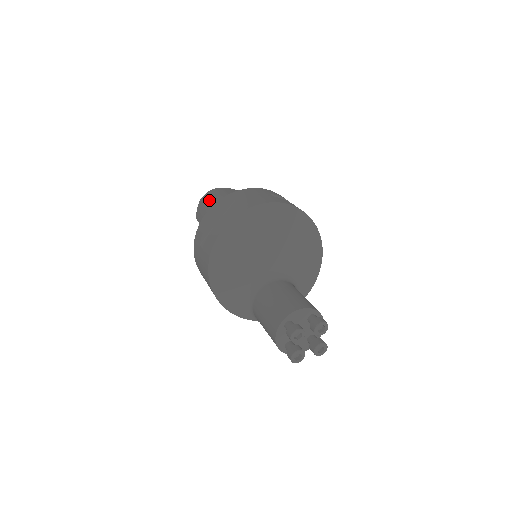
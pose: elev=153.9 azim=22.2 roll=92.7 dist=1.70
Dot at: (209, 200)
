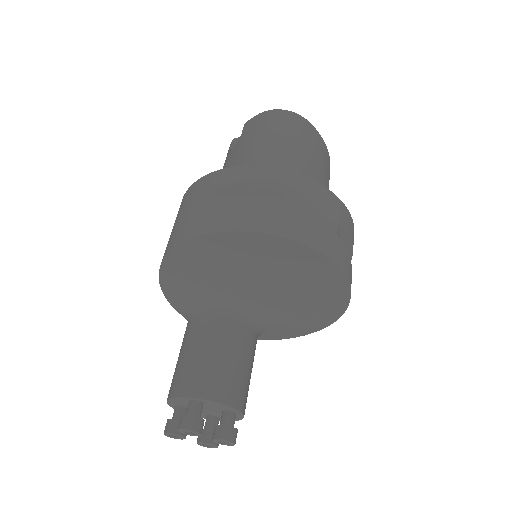
Dot at: (274, 129)
